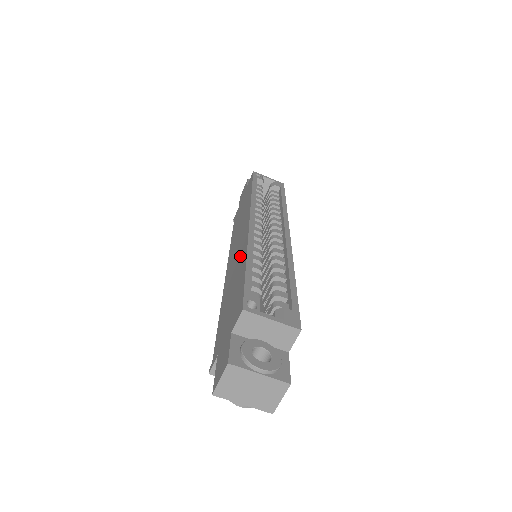
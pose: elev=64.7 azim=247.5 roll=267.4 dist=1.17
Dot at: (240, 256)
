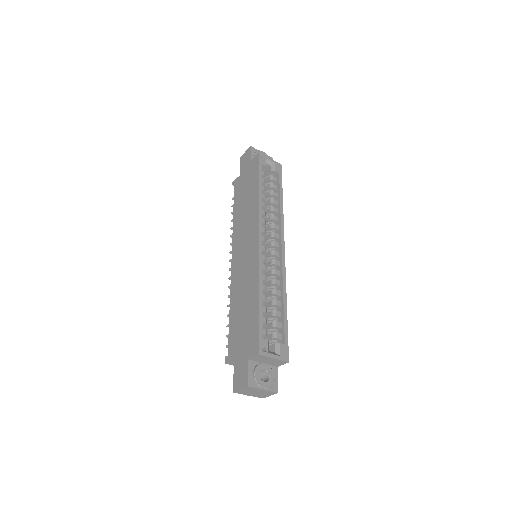
Dot at: (250, 277)
